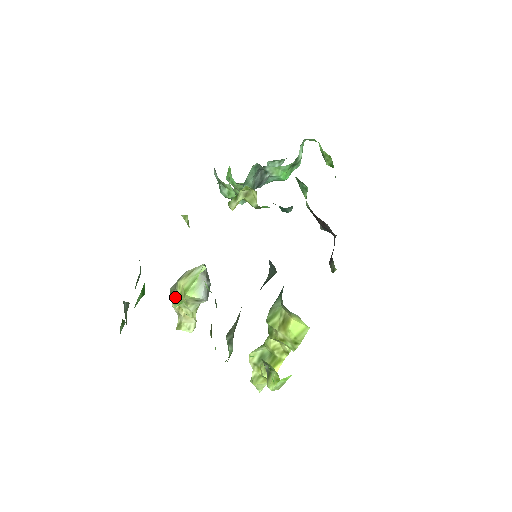
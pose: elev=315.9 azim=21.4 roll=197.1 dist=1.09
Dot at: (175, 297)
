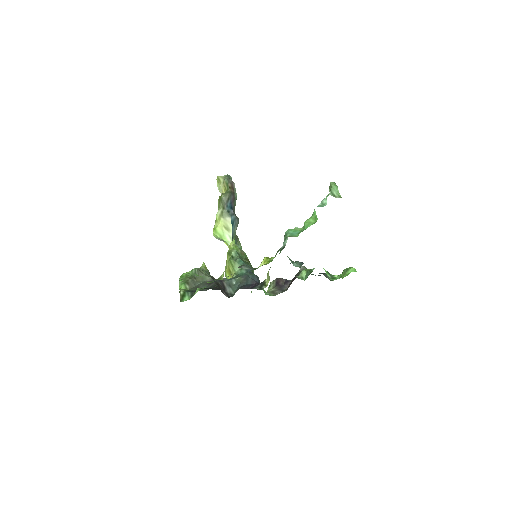
Dot at: (219, 204)
